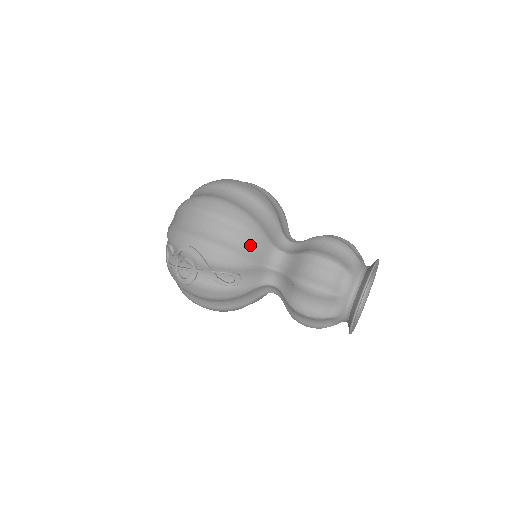
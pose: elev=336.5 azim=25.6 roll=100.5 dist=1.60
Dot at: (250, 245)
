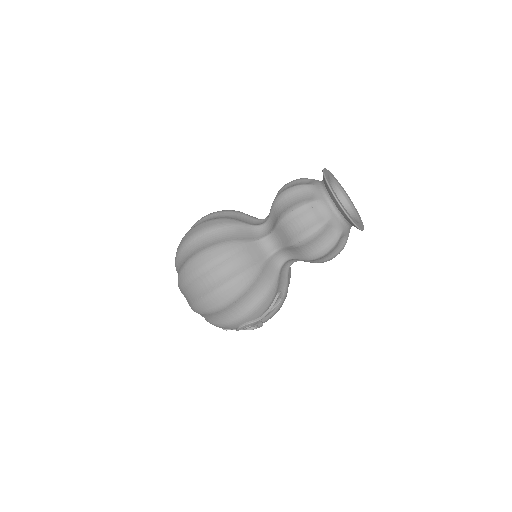
Dot at: (262, 282)
